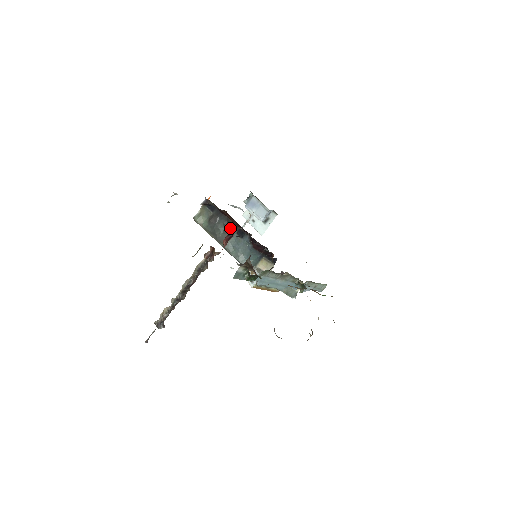
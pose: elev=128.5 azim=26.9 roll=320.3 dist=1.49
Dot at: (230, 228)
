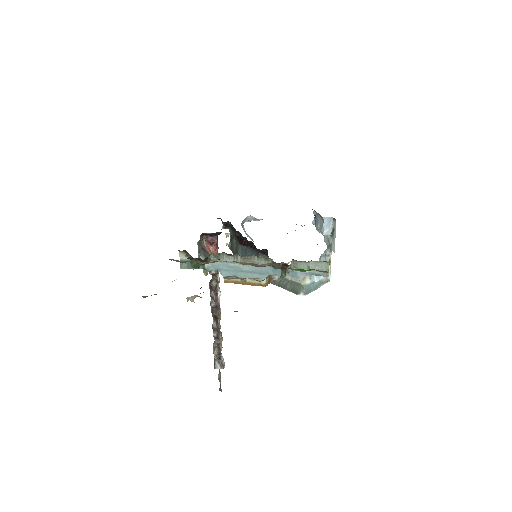
Dot at: occluded
